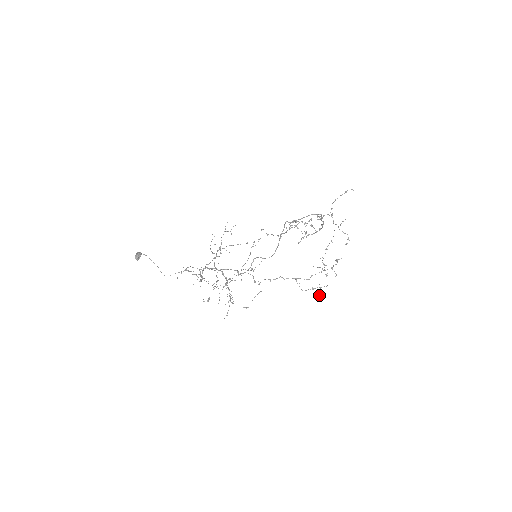
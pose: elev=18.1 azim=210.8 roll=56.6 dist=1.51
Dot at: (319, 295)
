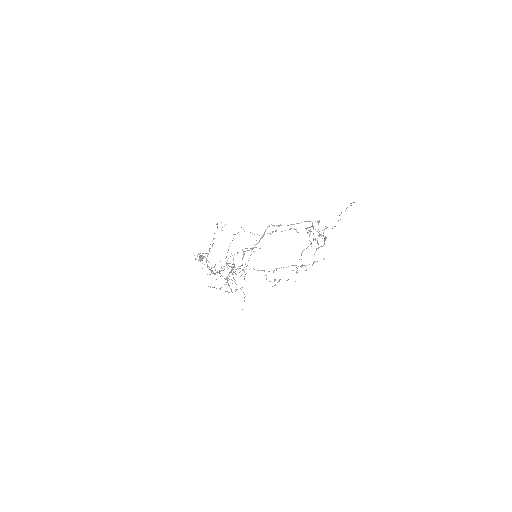
Dot at: (275, 285)
